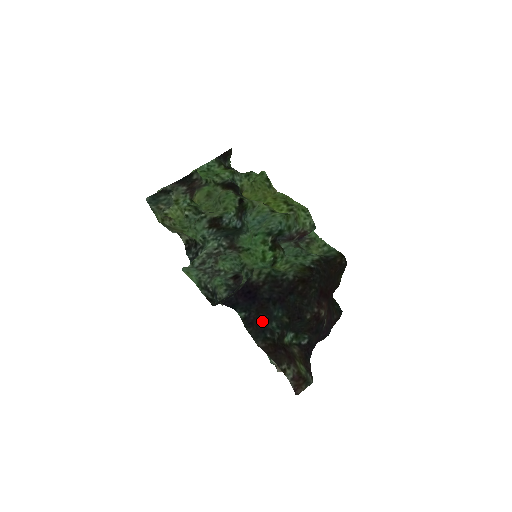
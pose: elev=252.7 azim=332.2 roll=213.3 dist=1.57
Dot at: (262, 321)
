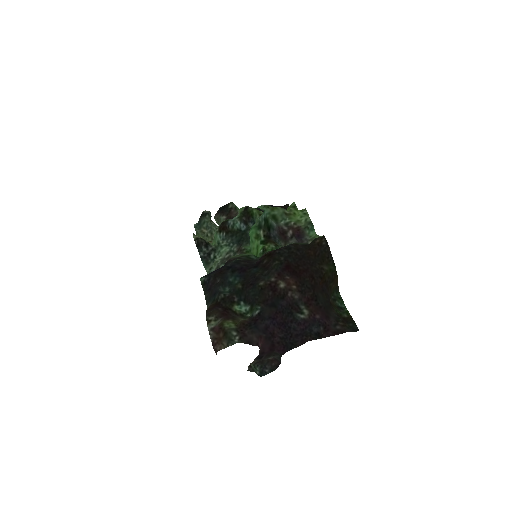
Dot at: (217, 285)
